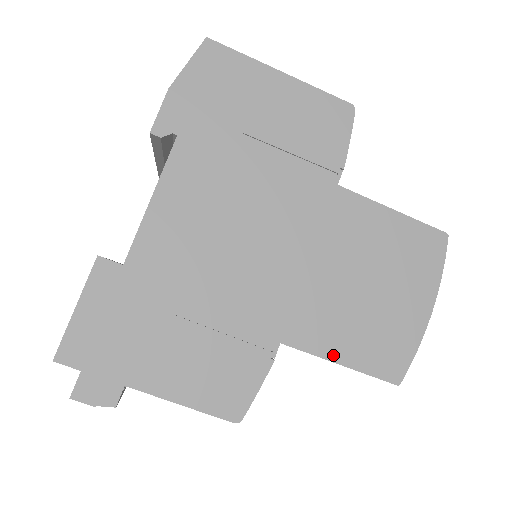
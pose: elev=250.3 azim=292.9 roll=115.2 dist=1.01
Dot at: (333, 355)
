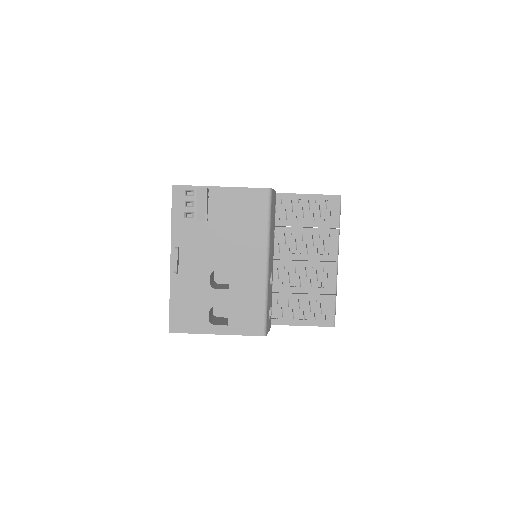
Dot at: (303, 194)
